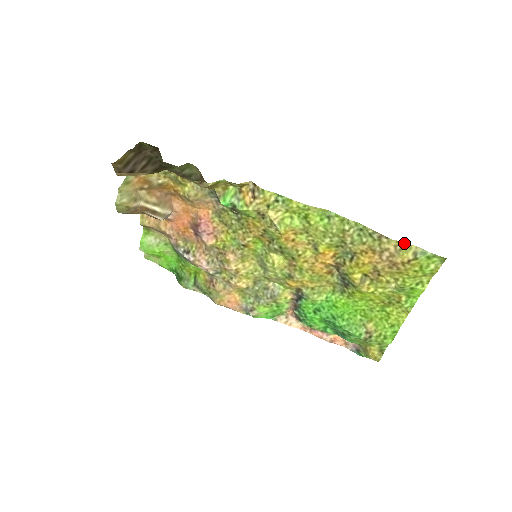
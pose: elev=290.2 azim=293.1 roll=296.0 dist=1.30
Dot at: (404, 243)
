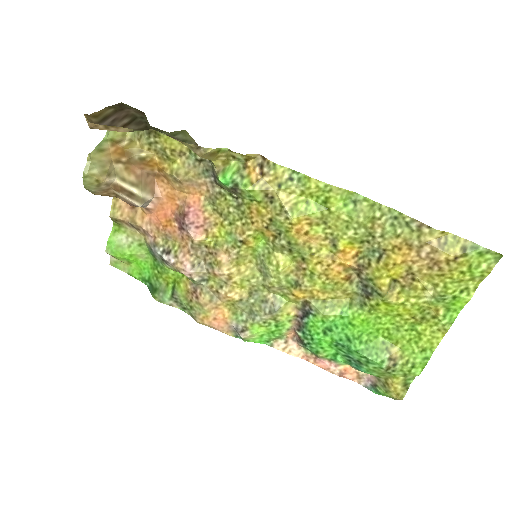
Dot at: (450, 235)
